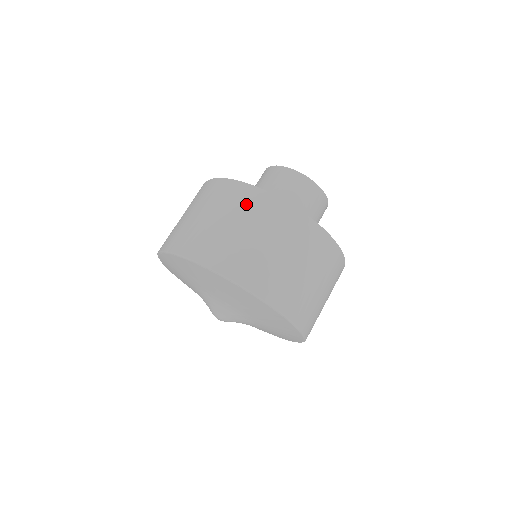
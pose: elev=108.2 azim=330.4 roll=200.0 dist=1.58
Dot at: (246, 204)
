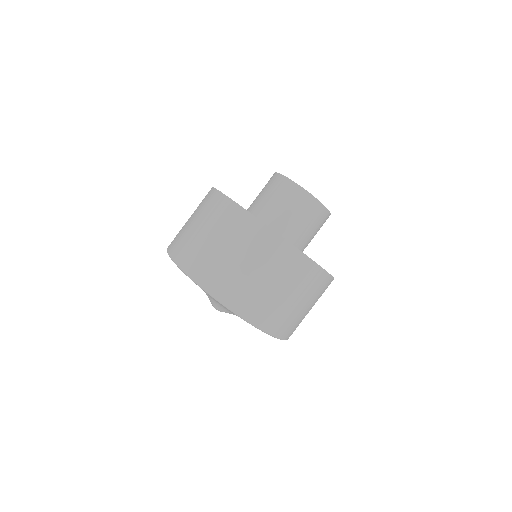
Dot at: (280, 261)
